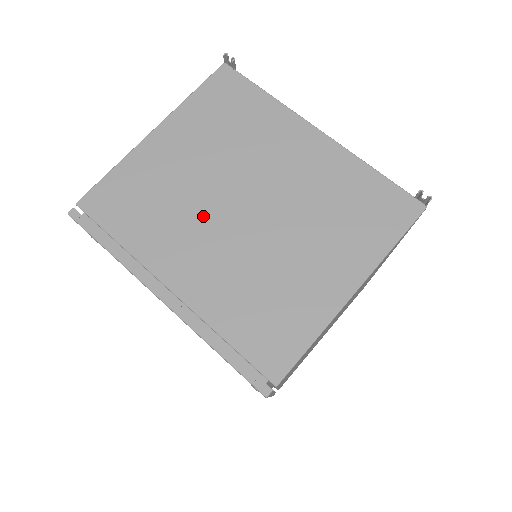
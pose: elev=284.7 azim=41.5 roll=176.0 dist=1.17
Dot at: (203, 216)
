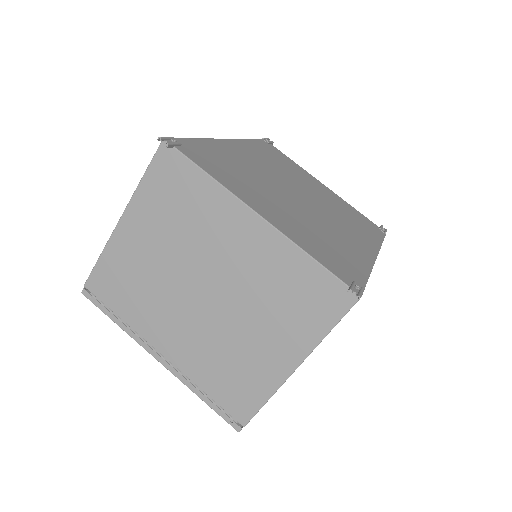
Dot at: (174, 299)
